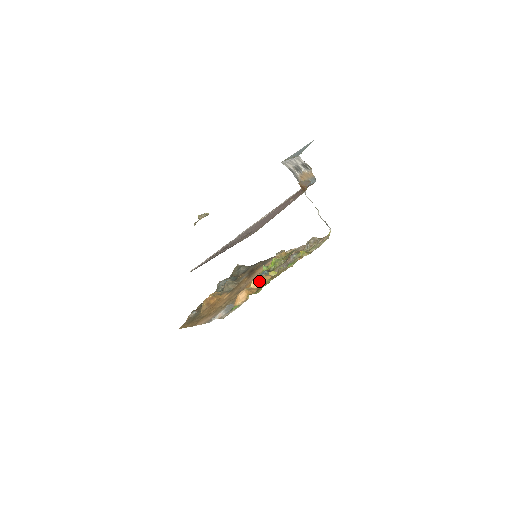
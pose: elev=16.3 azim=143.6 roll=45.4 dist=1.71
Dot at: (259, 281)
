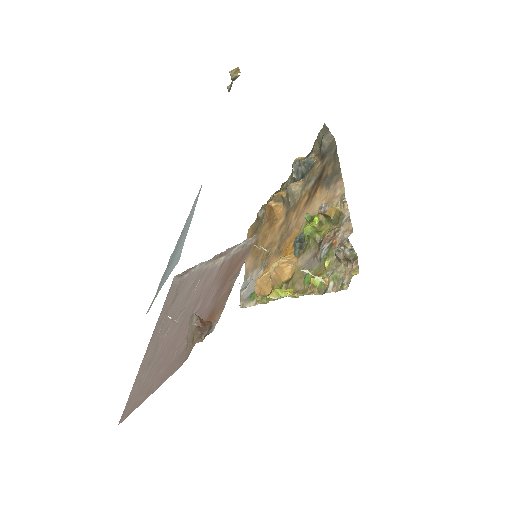
Dot at: (274, 277)
